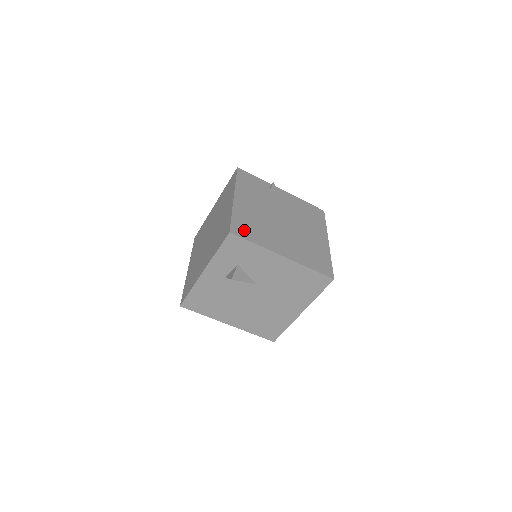
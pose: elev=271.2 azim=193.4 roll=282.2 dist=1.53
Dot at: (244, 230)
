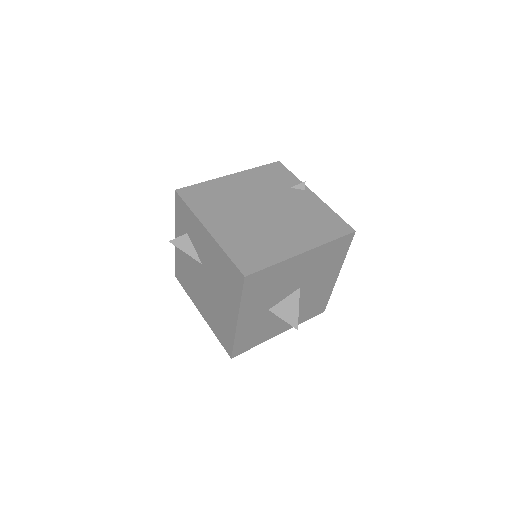
Dot at: (195, 195)
